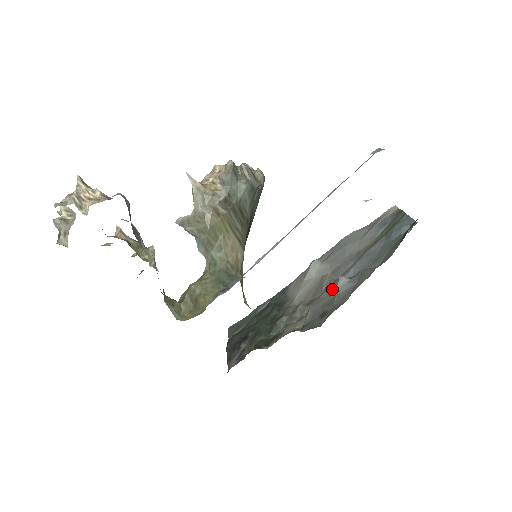
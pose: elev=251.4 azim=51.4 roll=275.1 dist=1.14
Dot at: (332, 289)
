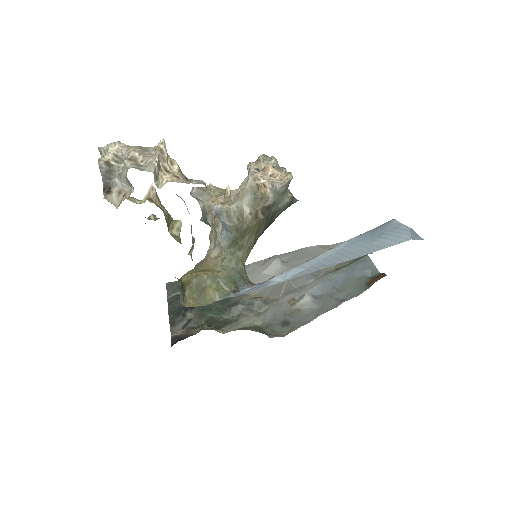
Dot at: (293, 299)
